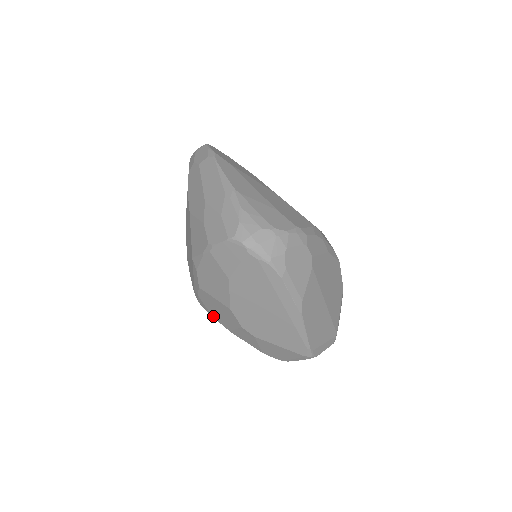
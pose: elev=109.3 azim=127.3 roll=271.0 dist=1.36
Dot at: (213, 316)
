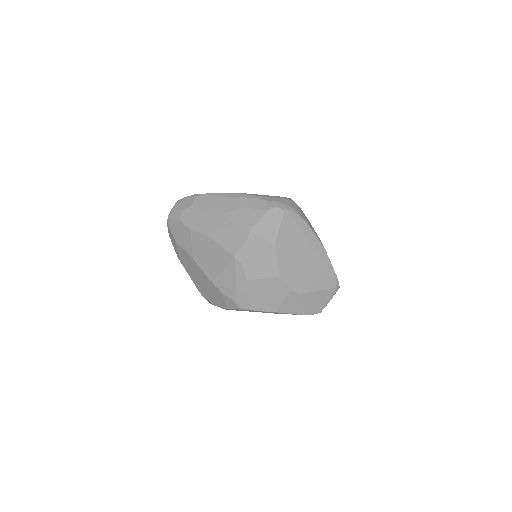
Dot at: (258, 309)
